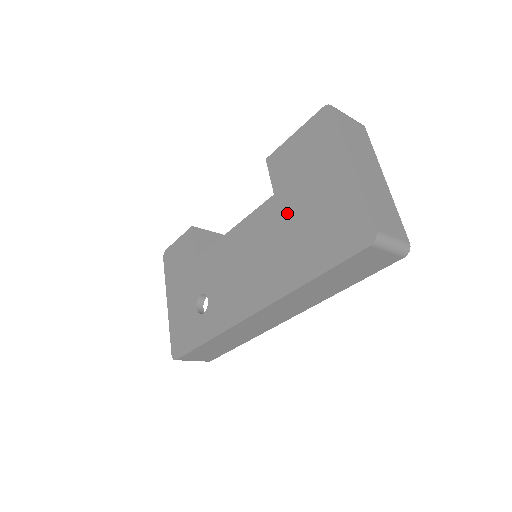
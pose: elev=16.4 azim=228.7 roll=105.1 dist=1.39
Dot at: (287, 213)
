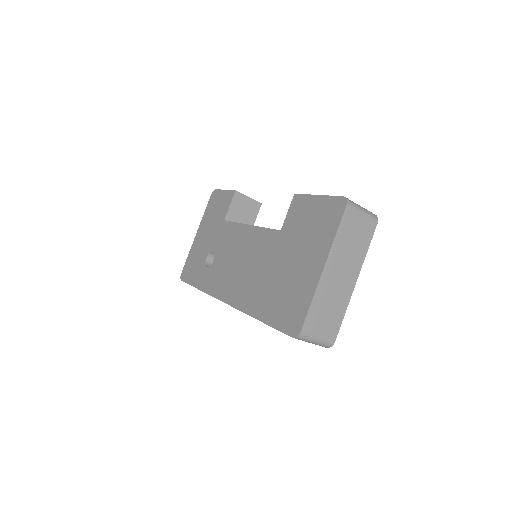
Dot at: (277, 255)
